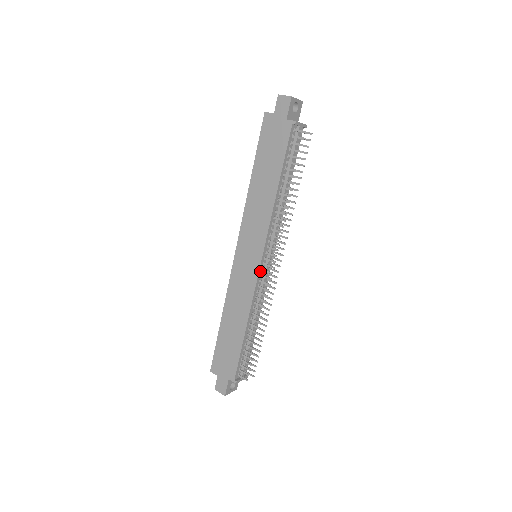
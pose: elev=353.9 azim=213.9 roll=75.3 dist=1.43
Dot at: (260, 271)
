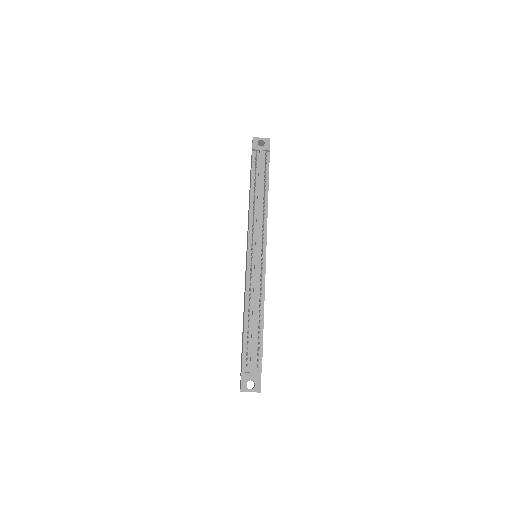
Dot at: (249, 261)
